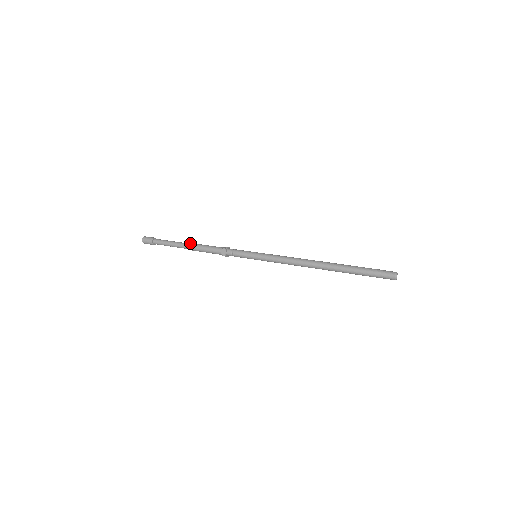
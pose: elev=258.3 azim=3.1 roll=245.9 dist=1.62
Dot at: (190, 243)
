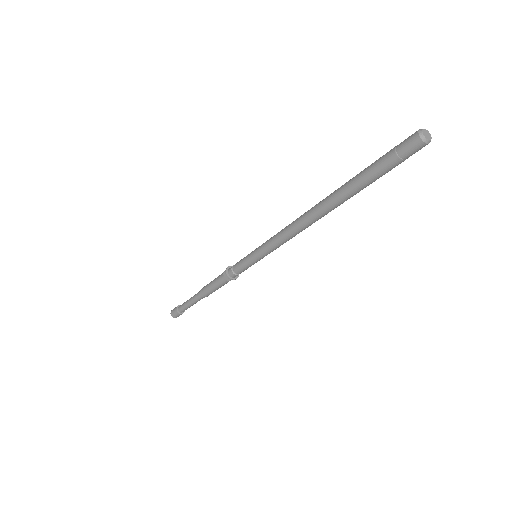
Dot at: occluded
